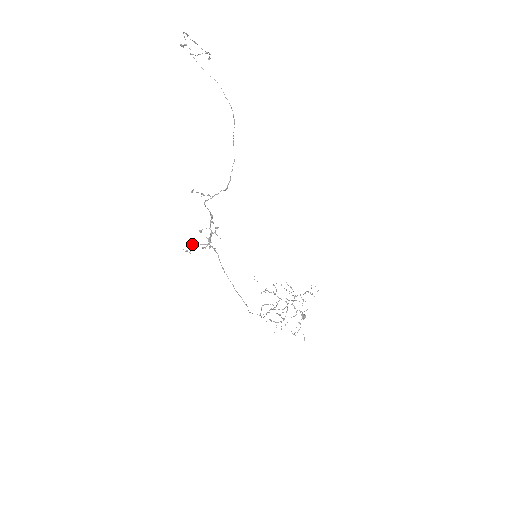
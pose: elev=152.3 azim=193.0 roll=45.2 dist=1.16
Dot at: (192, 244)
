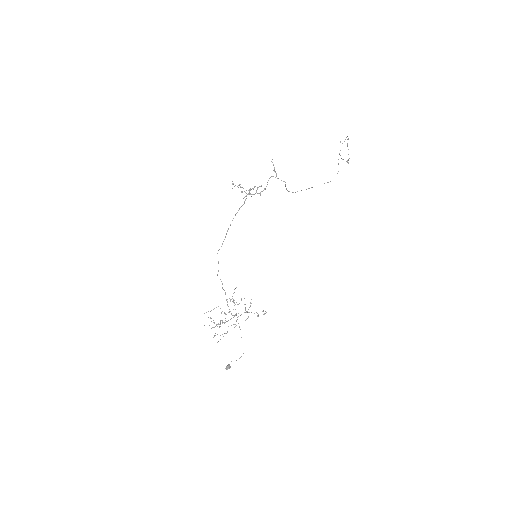
Dot at: (239, 185)
